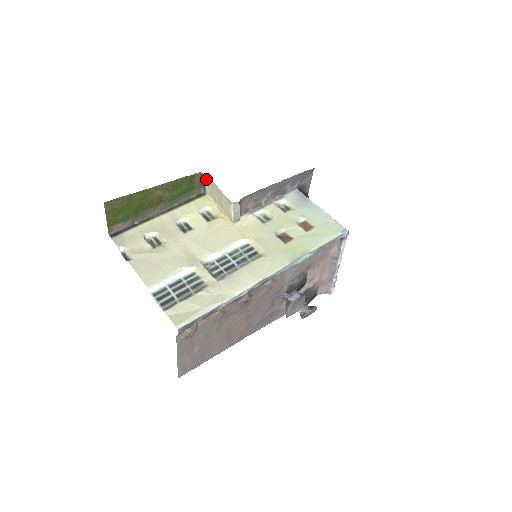
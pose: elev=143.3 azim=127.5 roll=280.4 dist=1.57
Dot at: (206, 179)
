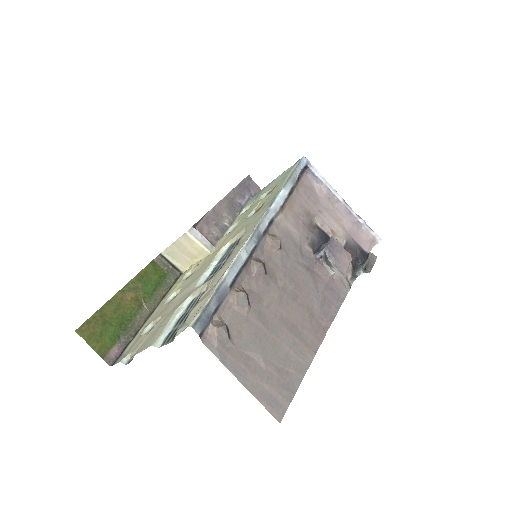
Dot at: (167, 256)
